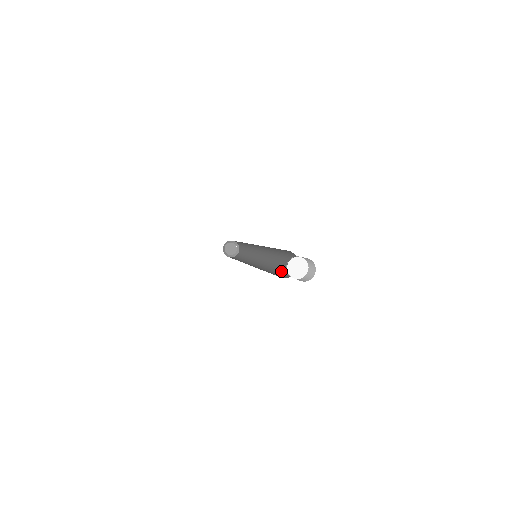
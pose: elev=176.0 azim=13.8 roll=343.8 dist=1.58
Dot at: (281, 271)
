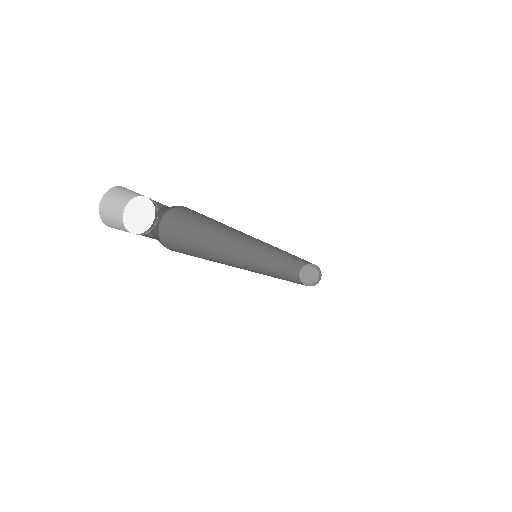
Dot at: occluded
